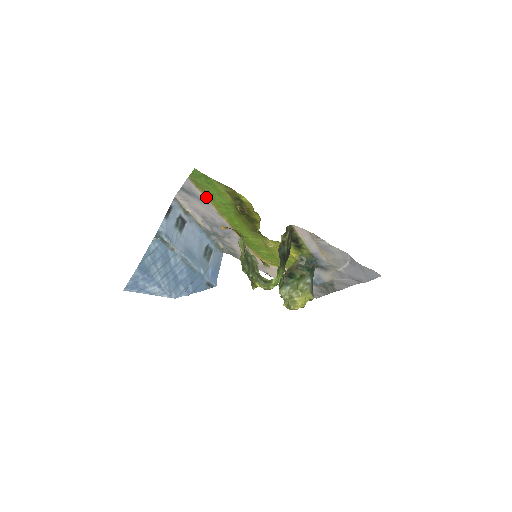
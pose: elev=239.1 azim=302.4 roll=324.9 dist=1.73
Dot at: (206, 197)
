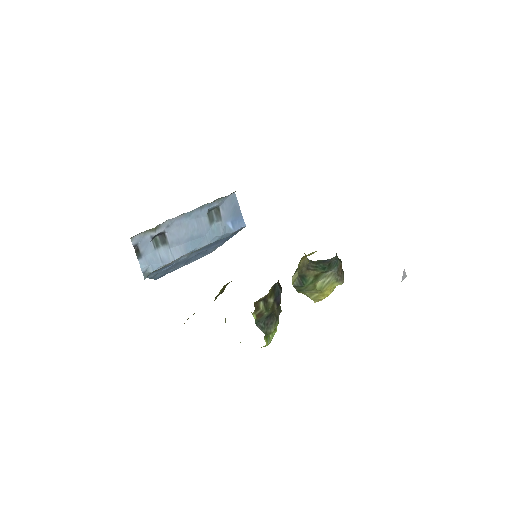
Dot at: occluded
